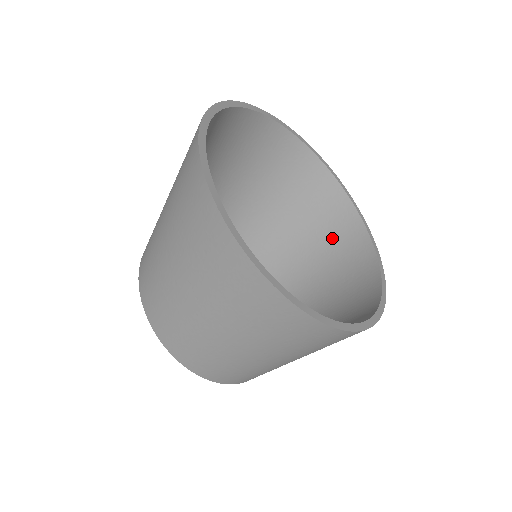
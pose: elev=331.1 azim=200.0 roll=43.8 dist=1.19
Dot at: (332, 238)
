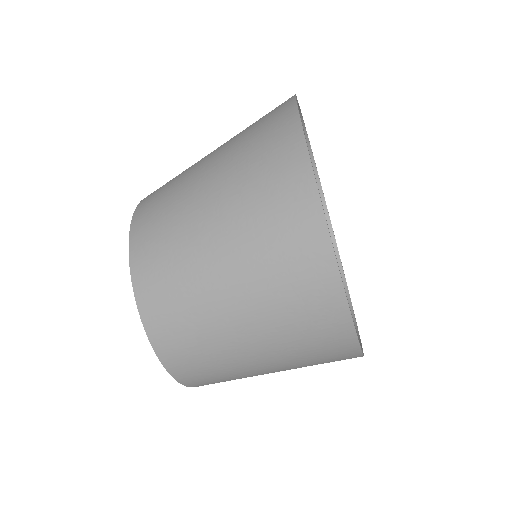
Dot at: occluded
